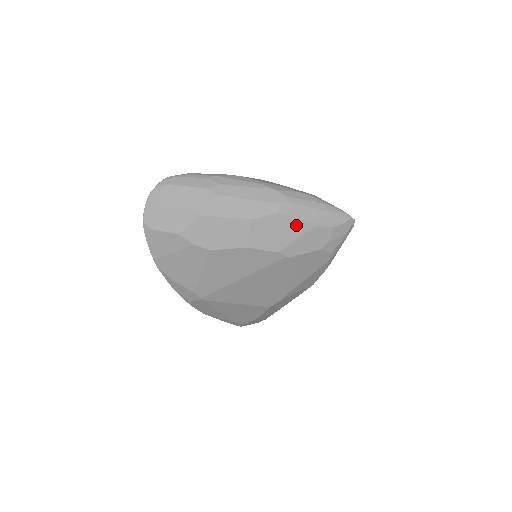
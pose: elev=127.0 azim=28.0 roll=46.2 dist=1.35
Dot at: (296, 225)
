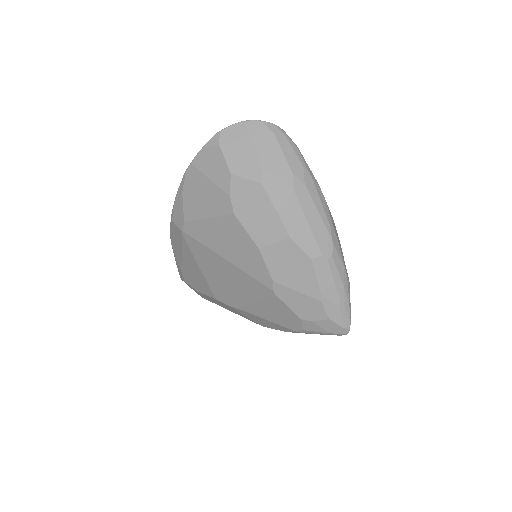
Dot at: (310, 282)
